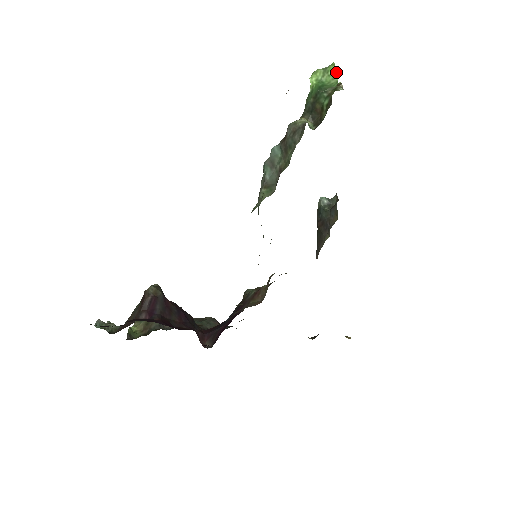
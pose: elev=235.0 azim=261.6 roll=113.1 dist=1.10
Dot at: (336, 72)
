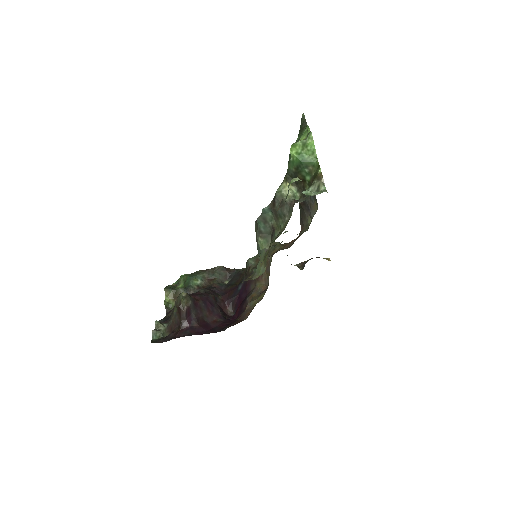
Dot at: occluded
